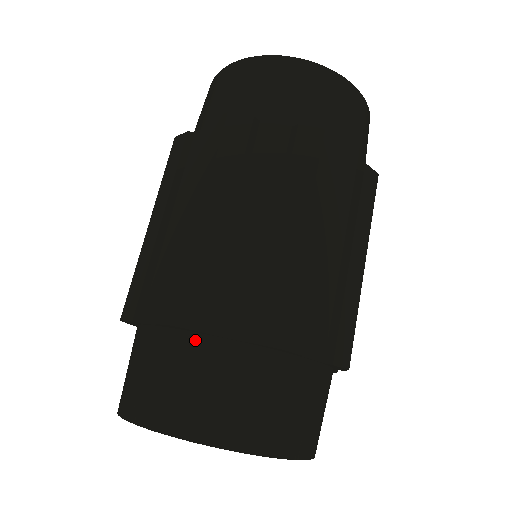
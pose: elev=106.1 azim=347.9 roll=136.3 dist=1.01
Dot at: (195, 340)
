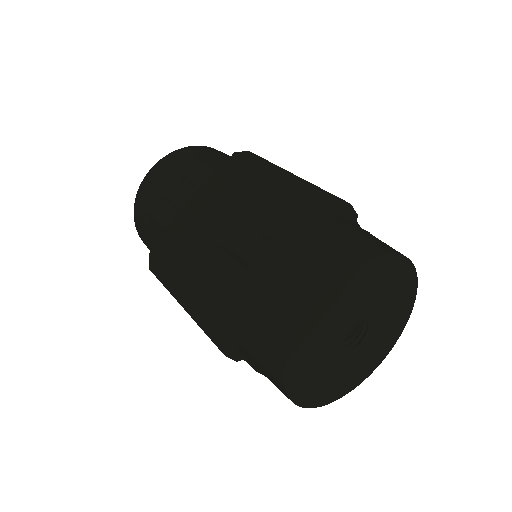
Dot at: (252, 281)
